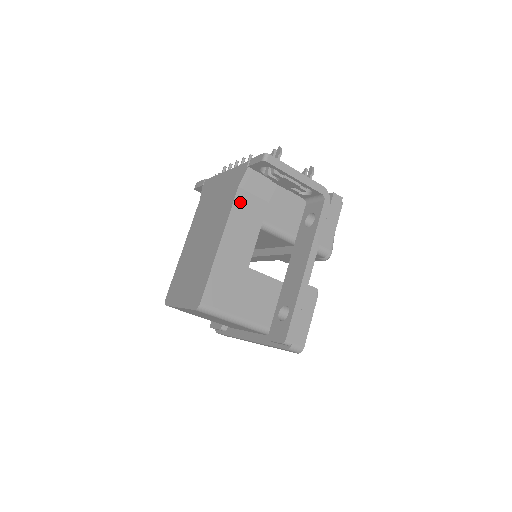
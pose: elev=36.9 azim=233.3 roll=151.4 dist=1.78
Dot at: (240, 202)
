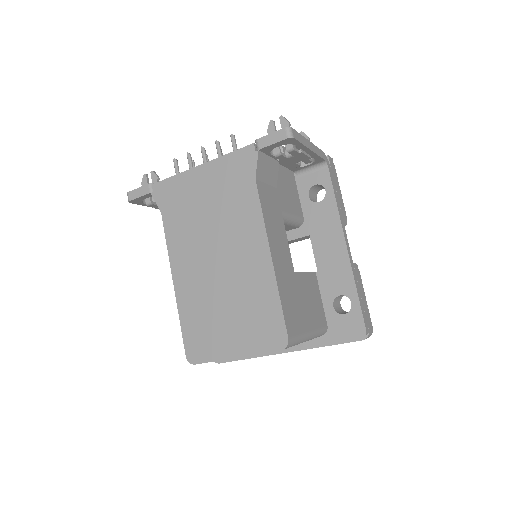
Dot at: (263, 198)
